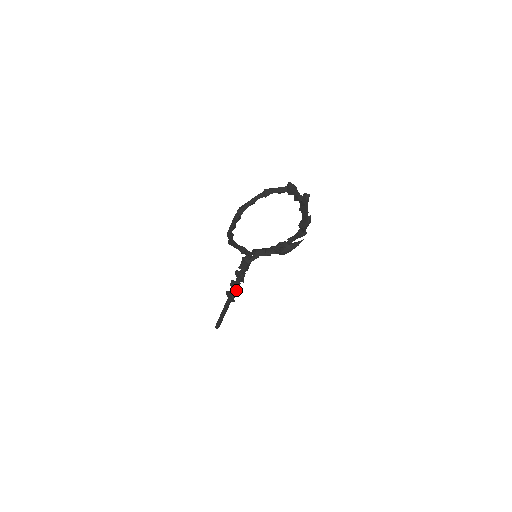
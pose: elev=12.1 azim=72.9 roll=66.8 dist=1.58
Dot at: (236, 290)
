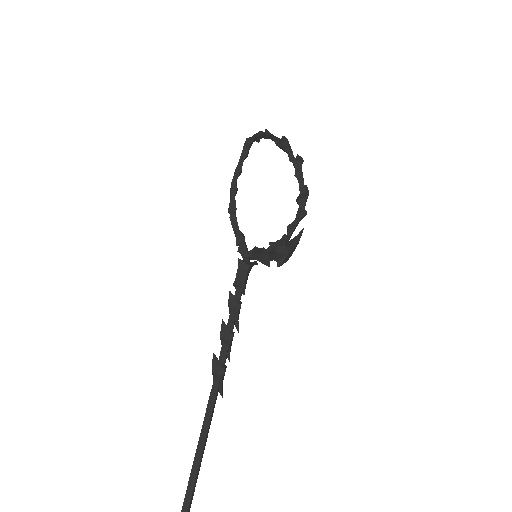
Dot at: (229, 347)
